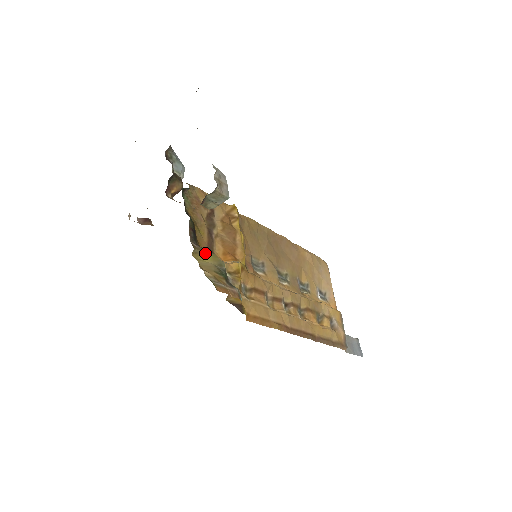
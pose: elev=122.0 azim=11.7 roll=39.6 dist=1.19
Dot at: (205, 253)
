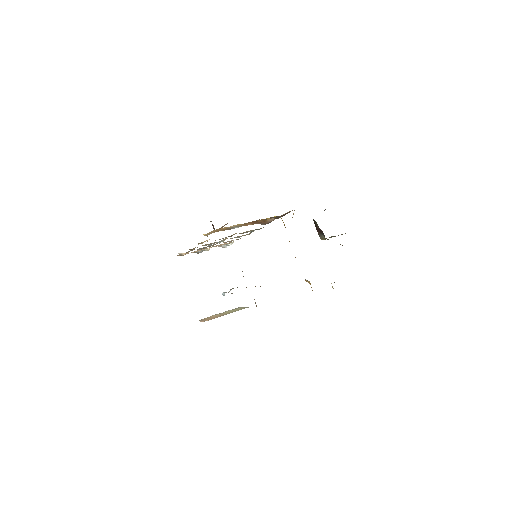
Dot at: occluded
